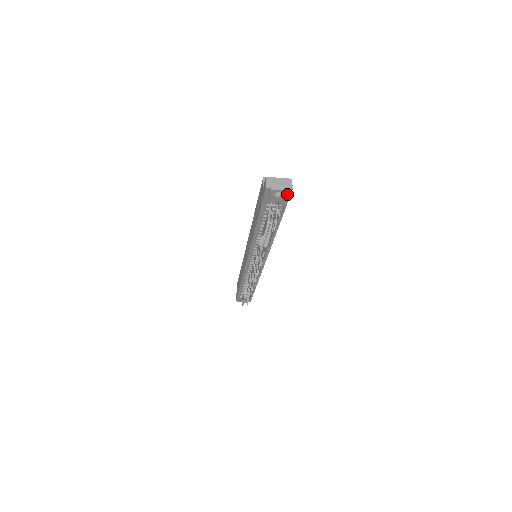
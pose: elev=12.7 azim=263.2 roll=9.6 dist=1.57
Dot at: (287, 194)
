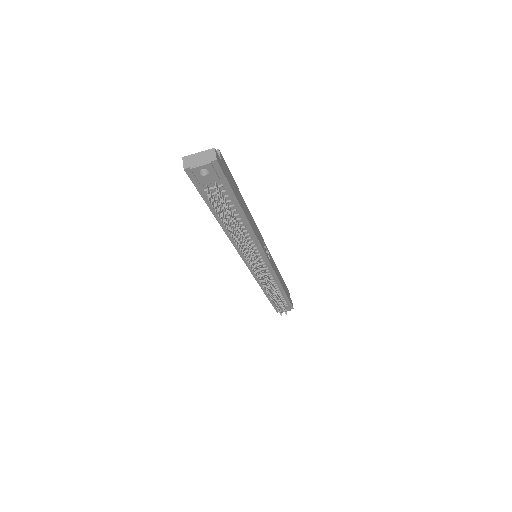
Dot at: (216, 168)
